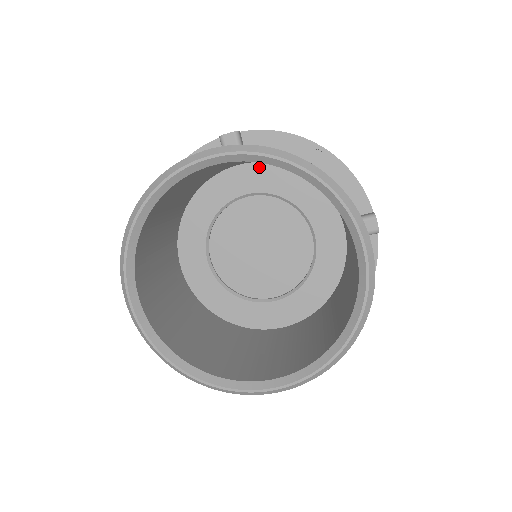
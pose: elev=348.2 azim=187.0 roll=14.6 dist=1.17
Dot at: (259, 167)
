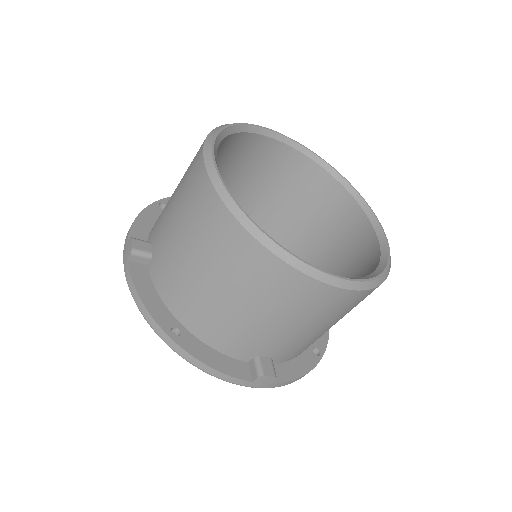
Dot at: occluded
